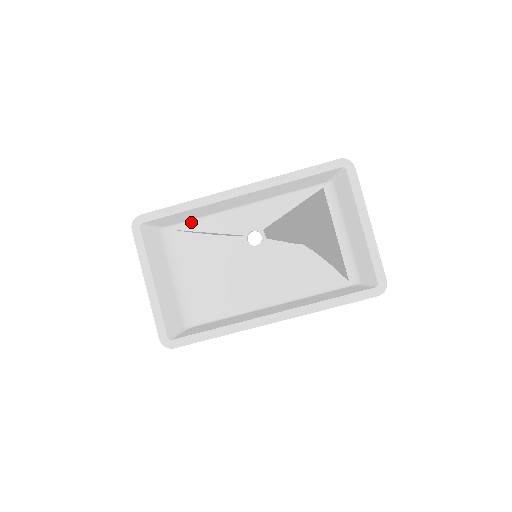
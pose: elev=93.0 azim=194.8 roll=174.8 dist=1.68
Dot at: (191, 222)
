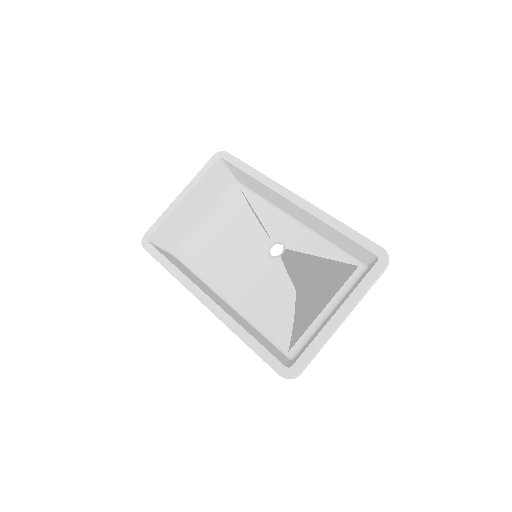
Dot at: (255, 195)
